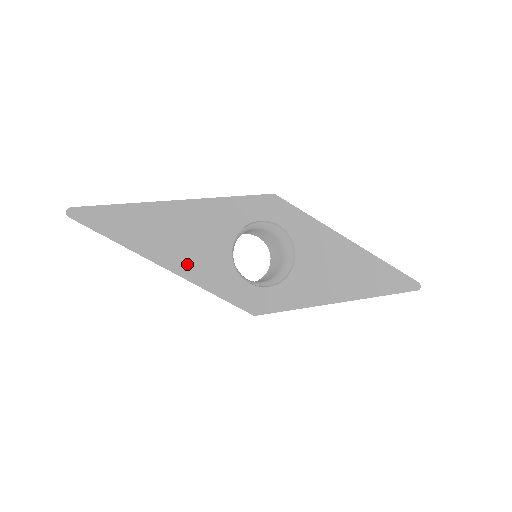
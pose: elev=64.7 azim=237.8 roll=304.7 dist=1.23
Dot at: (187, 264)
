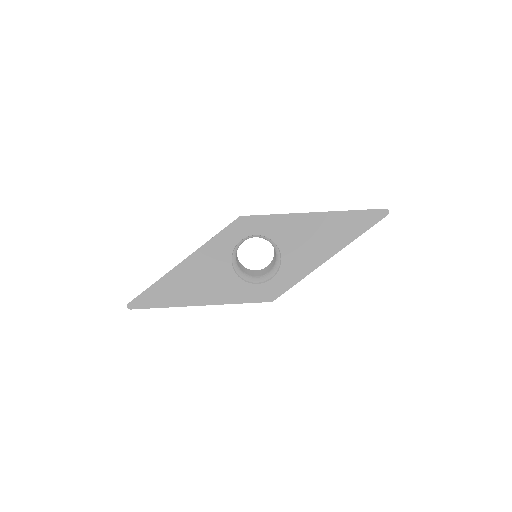
Dot at: (212, 296)
